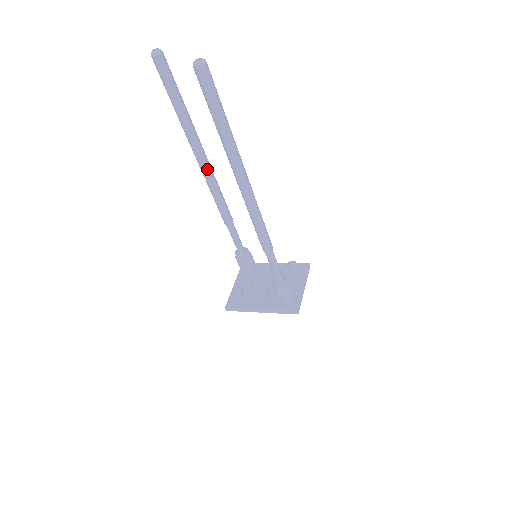
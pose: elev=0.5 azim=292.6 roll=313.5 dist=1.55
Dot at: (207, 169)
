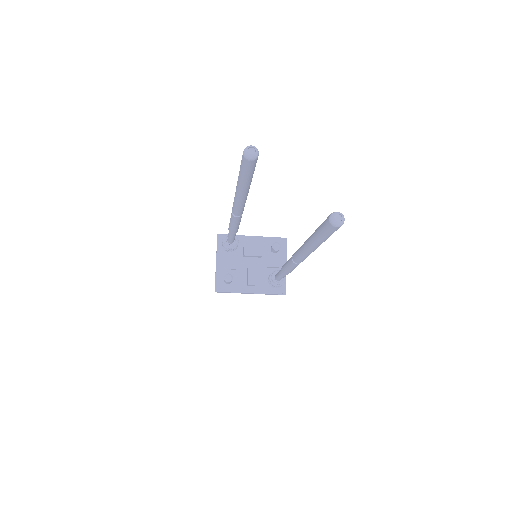
Dot at: (242, 211)
